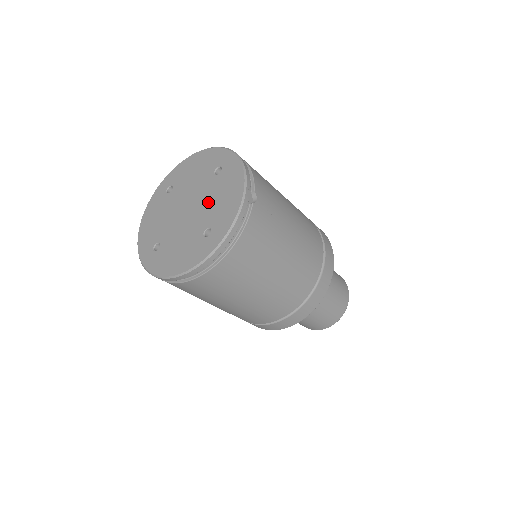
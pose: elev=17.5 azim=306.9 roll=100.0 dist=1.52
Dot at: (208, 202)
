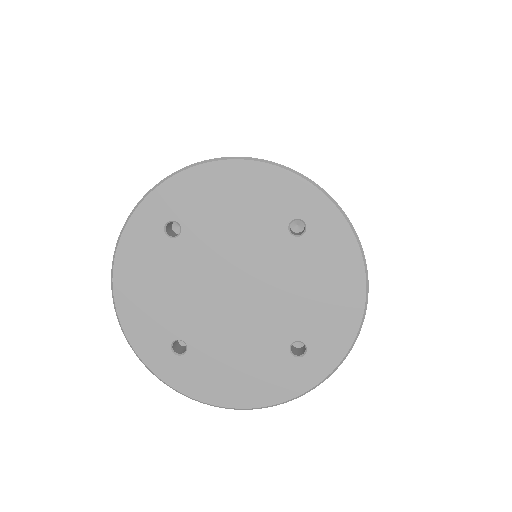
Dot at: (287, 291)
